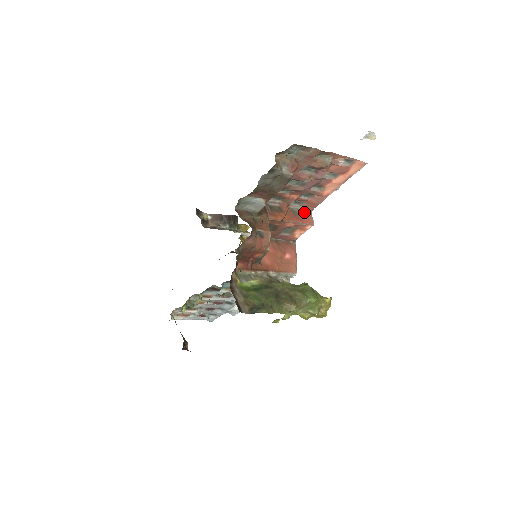
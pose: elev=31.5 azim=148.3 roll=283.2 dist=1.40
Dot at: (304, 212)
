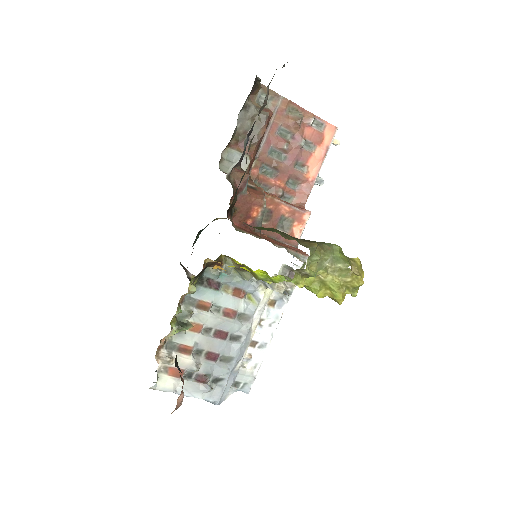
Dot at: occluded
